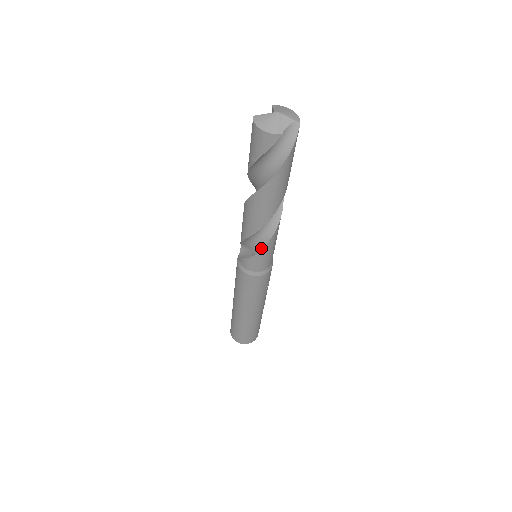
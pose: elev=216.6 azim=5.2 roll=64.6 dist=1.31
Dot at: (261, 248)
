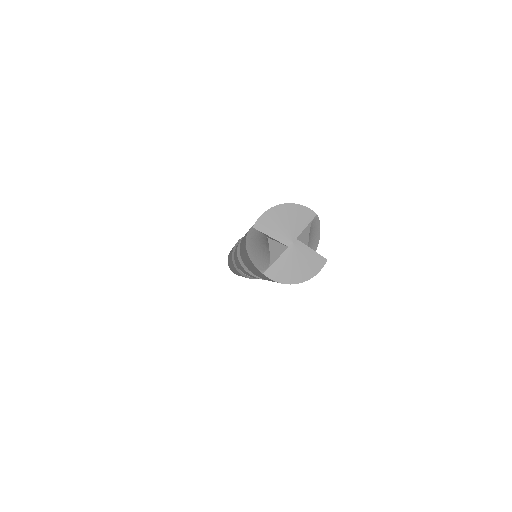
Dot at: occluded
